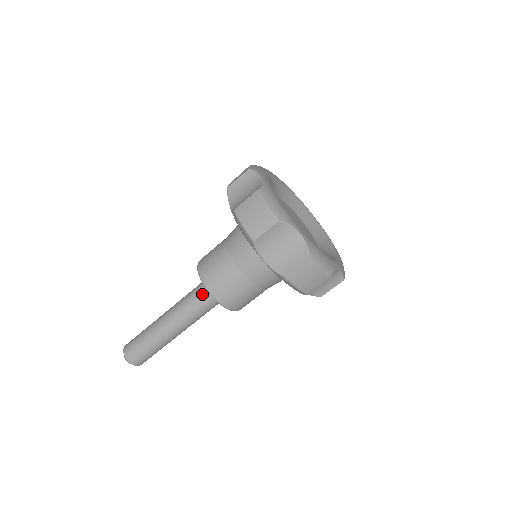
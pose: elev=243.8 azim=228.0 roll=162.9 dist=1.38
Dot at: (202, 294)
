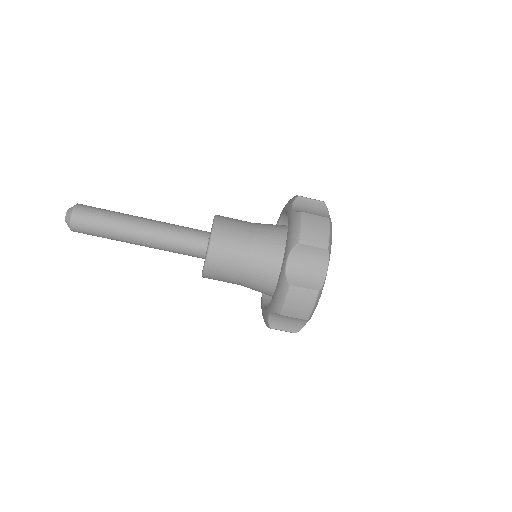
Dot at: (195, 237)
